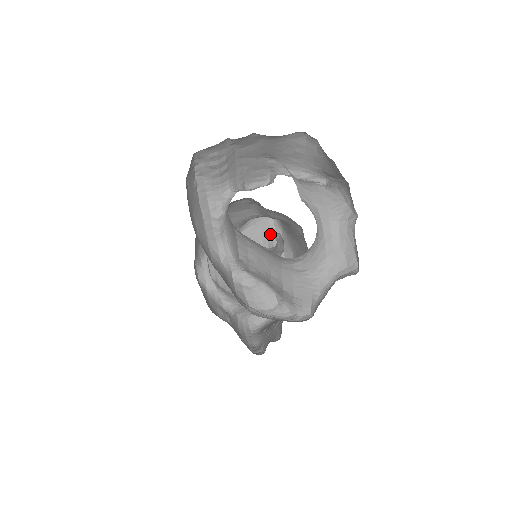
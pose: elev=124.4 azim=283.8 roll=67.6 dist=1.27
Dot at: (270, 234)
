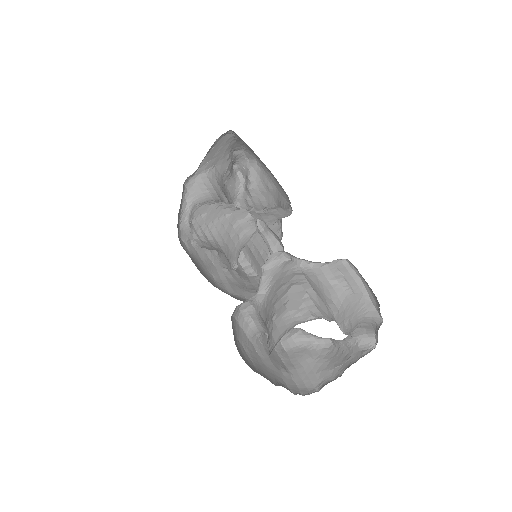
Dot at: (229, 145)
